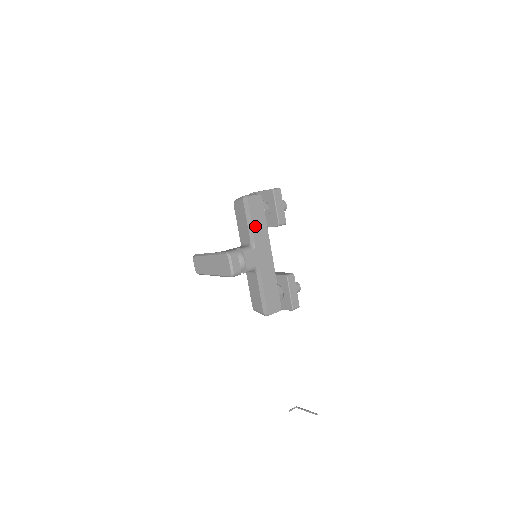
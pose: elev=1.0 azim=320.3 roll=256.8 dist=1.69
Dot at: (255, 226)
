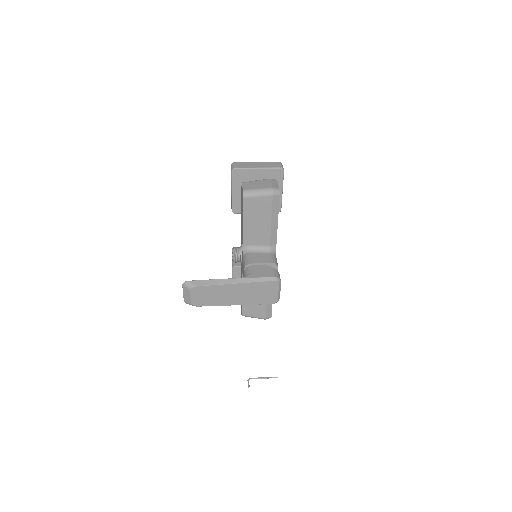
Dot at: (276, 225)
